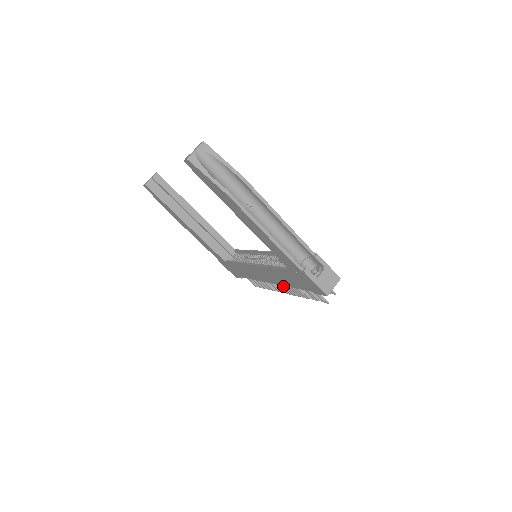
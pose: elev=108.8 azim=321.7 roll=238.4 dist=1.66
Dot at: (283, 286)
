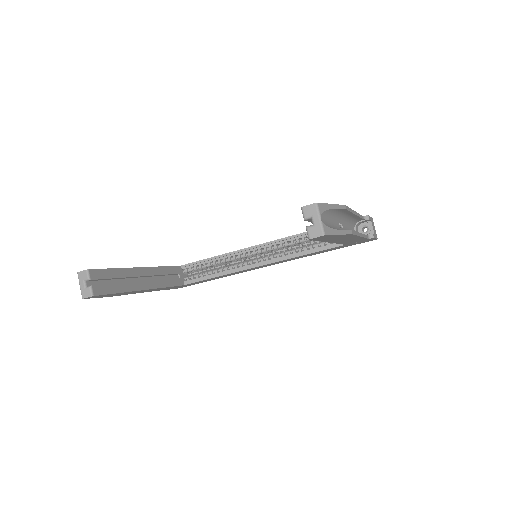
Dot at: occluded
